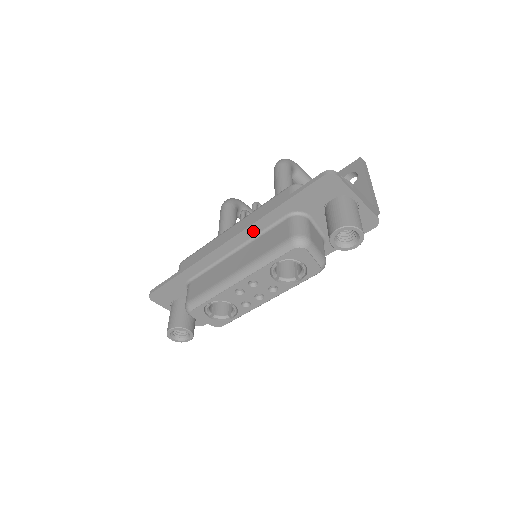
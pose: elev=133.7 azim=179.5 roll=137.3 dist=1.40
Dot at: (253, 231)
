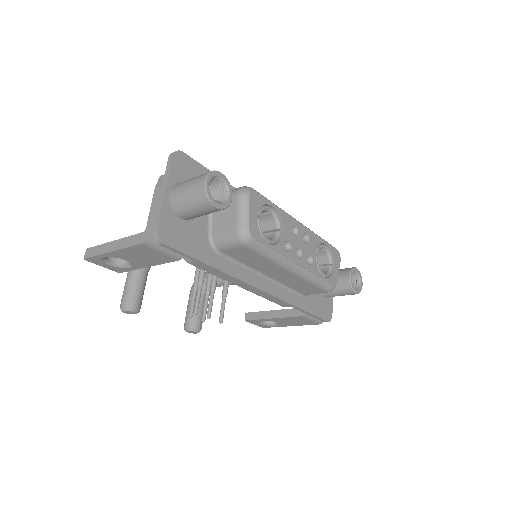
Dot at: occluded
